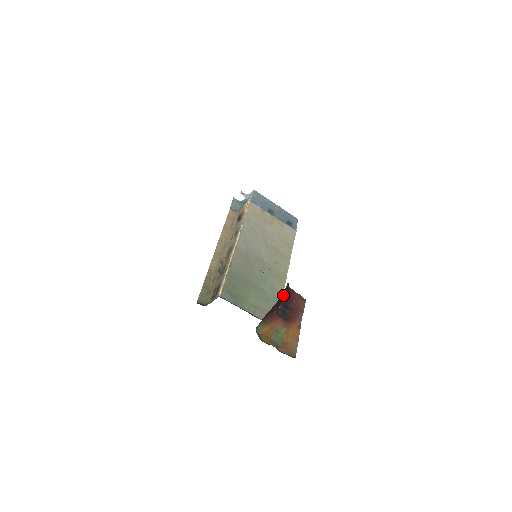
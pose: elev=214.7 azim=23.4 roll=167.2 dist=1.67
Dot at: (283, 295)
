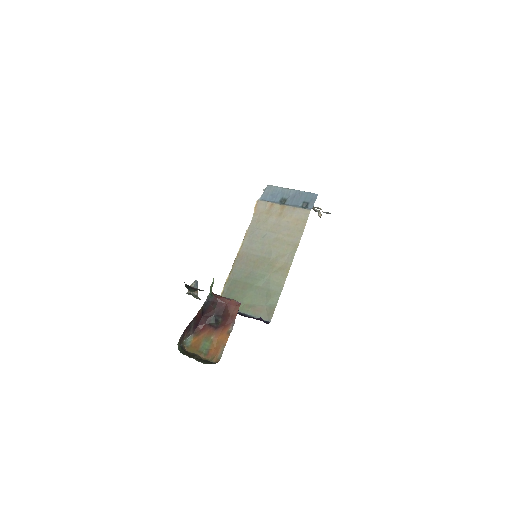
Dot at: (209, 307)
